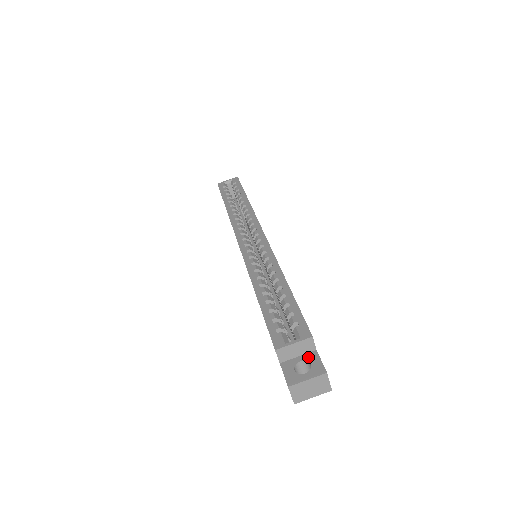
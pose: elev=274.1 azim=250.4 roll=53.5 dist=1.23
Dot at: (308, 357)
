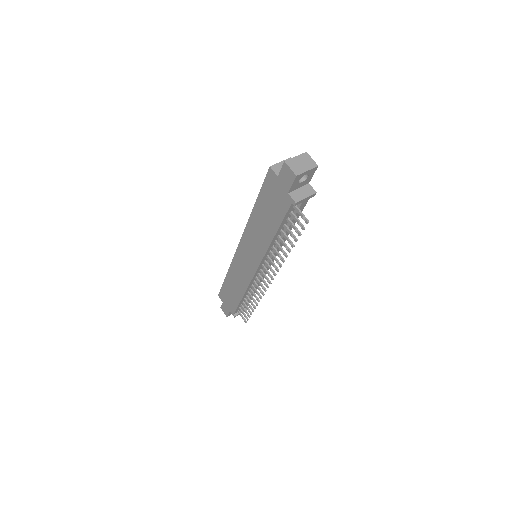
Dot at: occluded
